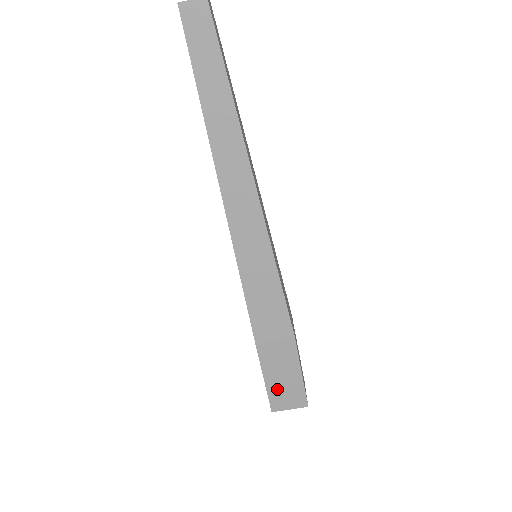
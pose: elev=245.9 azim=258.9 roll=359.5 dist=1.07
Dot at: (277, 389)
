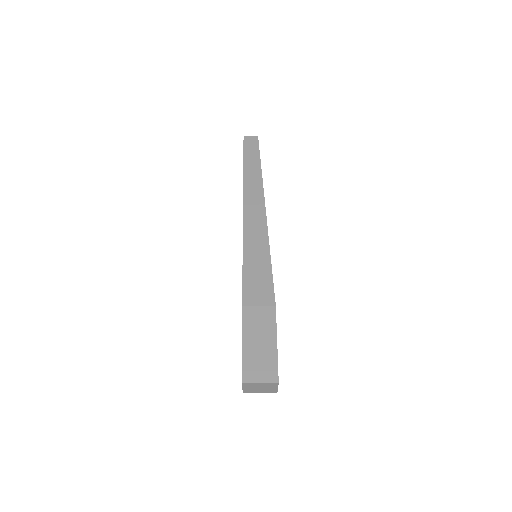
Dot at: (252, 356)
